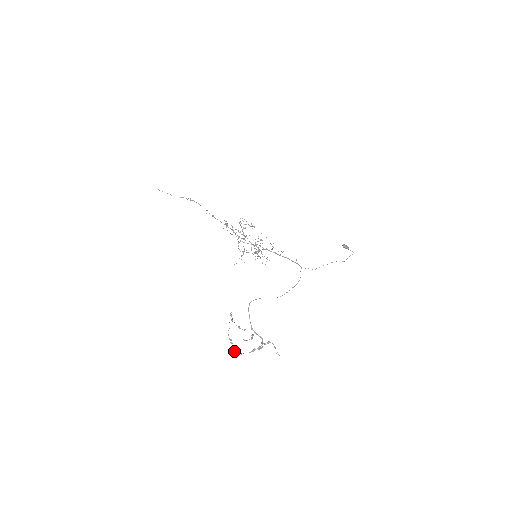
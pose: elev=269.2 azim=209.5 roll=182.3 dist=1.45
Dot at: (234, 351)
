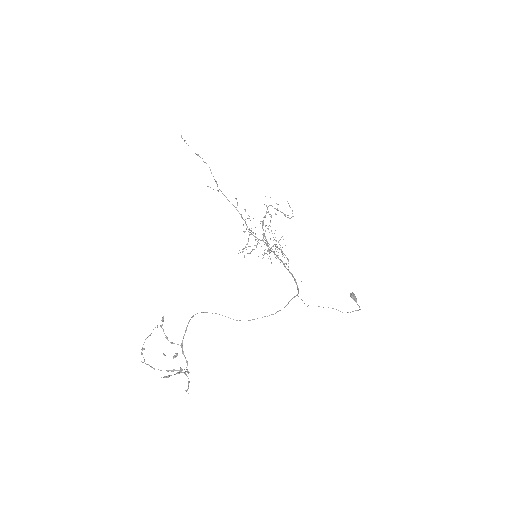
Dot at: occluded
